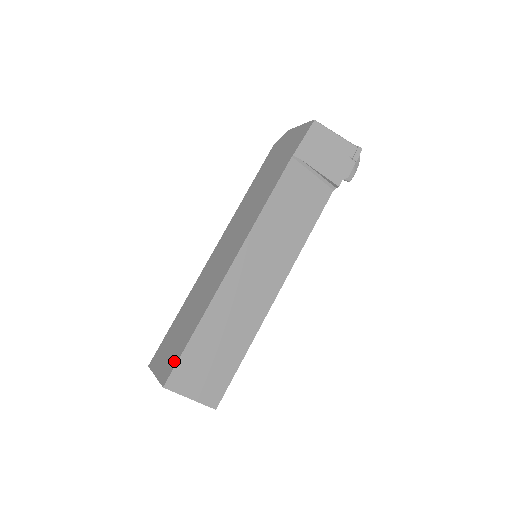
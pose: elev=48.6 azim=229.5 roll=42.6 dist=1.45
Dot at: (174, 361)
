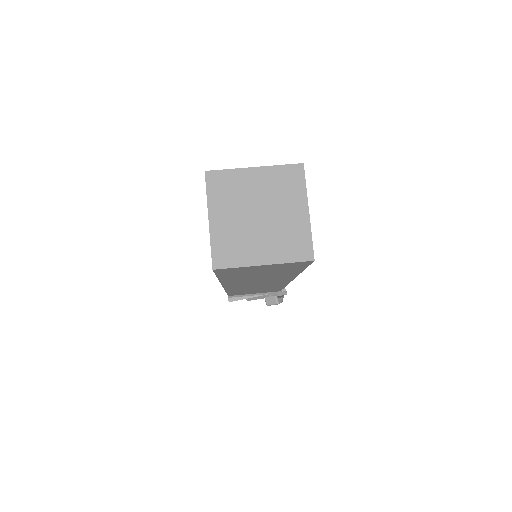
Dot at: occluded
